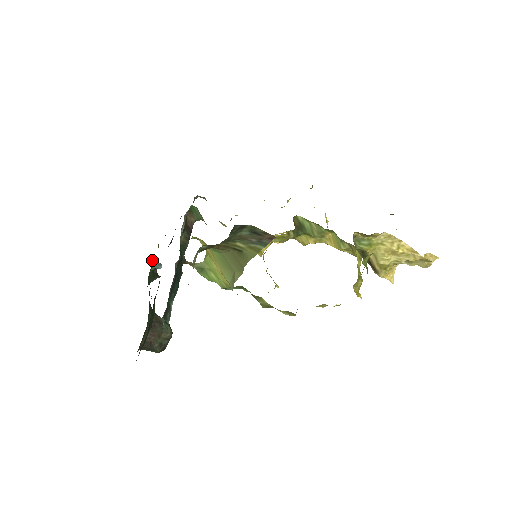
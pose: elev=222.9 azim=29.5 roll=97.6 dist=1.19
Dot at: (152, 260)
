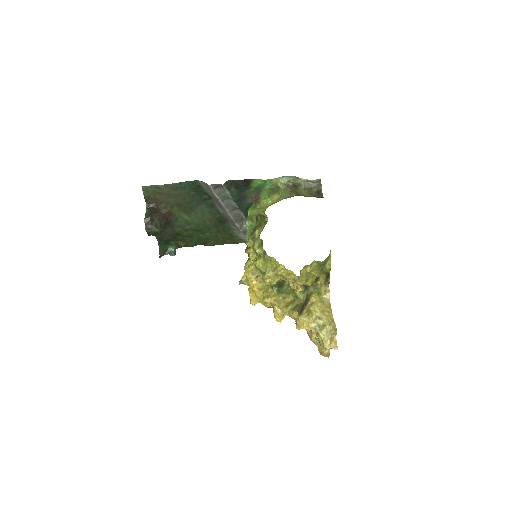
Dot at: (181, 245)
